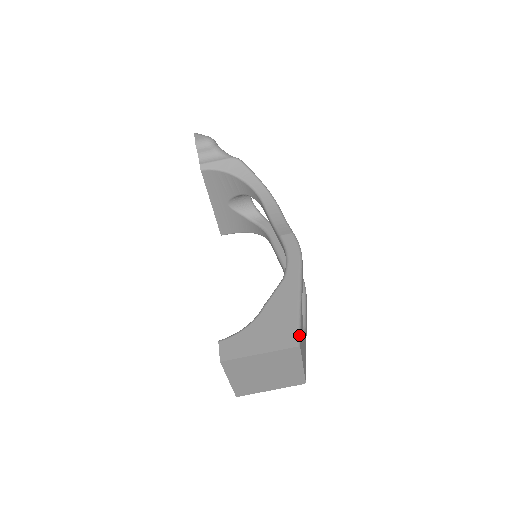
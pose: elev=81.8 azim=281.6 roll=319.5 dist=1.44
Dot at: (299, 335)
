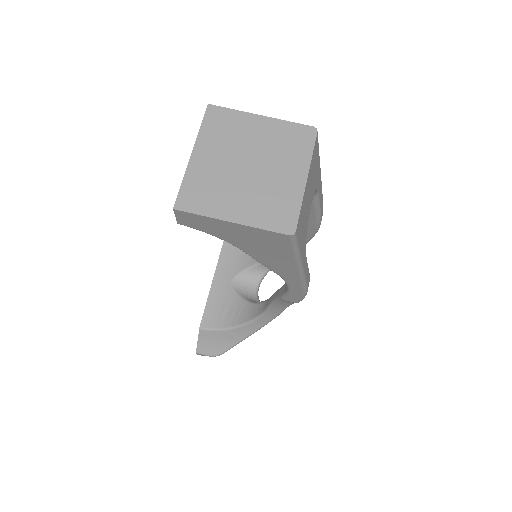
Dot at: (317, 140)
